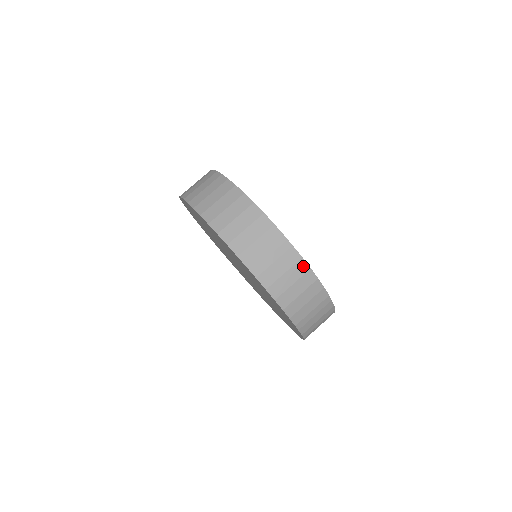
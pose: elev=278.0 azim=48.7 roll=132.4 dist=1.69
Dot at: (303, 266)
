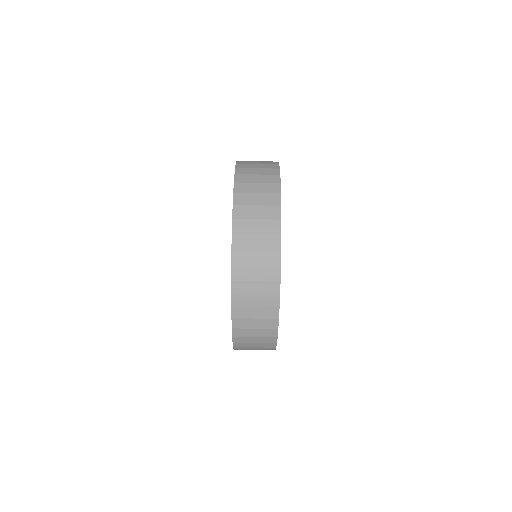
Dot at: (274, 324)
